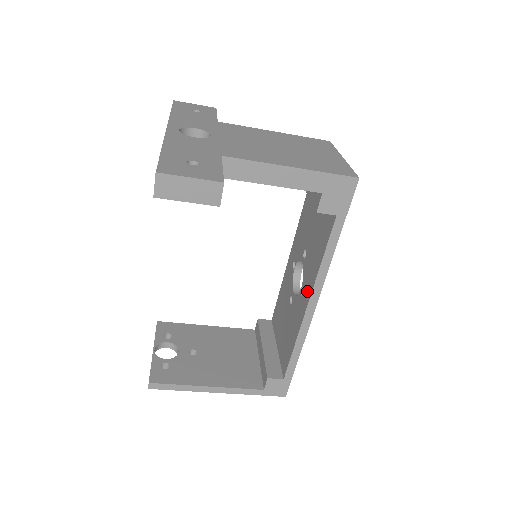
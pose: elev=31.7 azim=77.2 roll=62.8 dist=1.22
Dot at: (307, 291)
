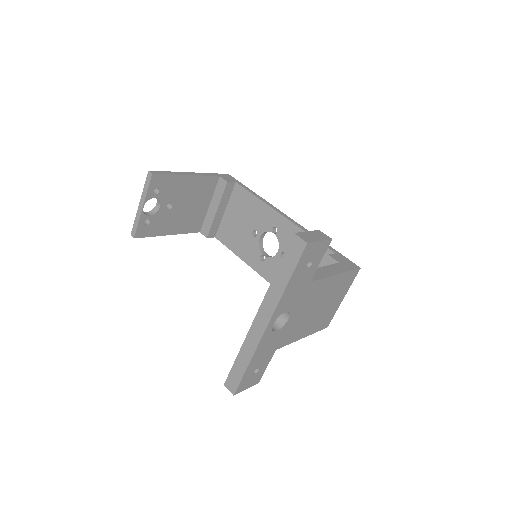
Dot at: (264, 270)
